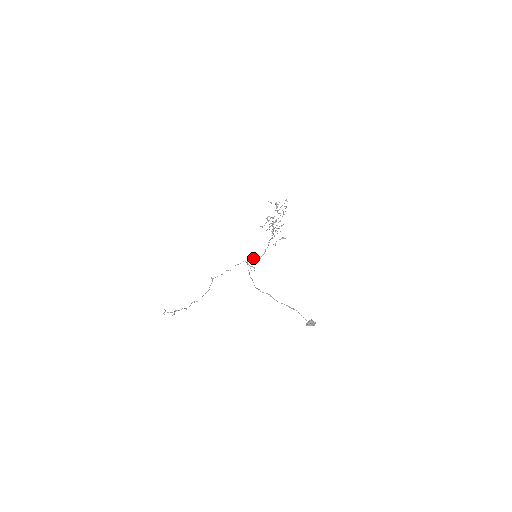
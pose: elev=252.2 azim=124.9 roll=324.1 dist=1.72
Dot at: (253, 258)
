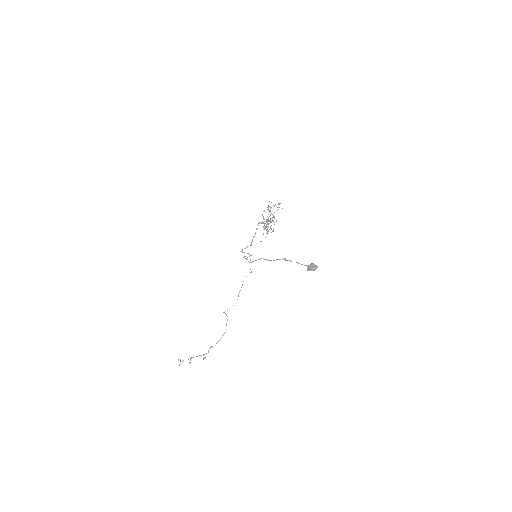
Dot at: (247, 246)
